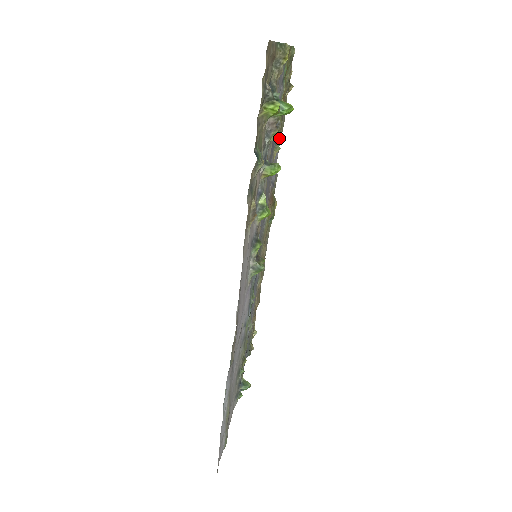
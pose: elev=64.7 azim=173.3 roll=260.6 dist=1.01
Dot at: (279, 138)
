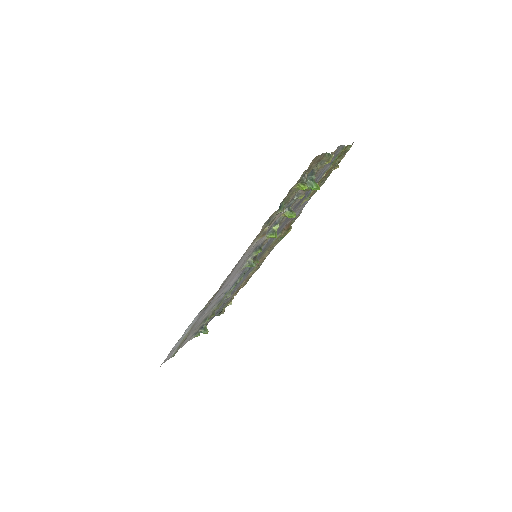
Dot at: (313, 192)
